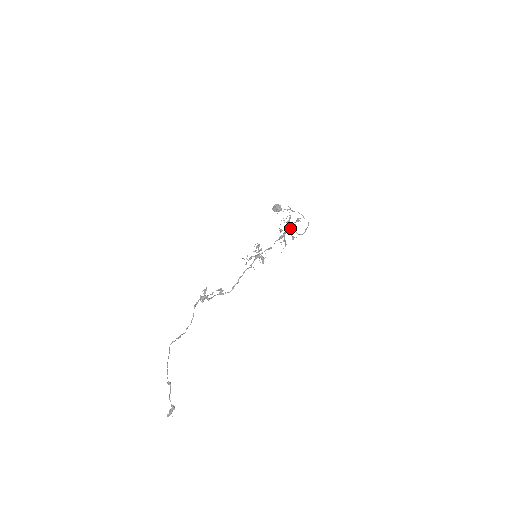
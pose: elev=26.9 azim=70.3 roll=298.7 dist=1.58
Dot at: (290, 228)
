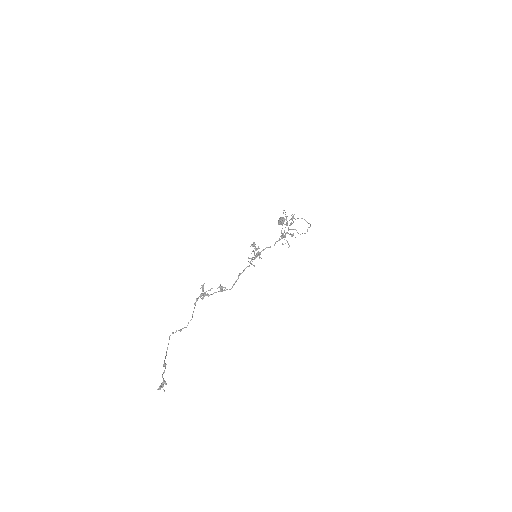
Dot at: (290, 229)
